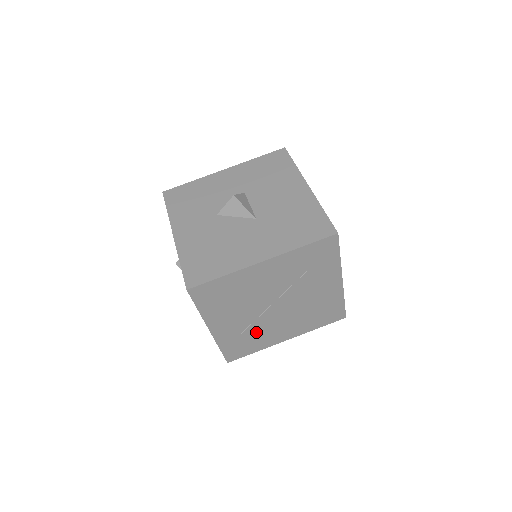
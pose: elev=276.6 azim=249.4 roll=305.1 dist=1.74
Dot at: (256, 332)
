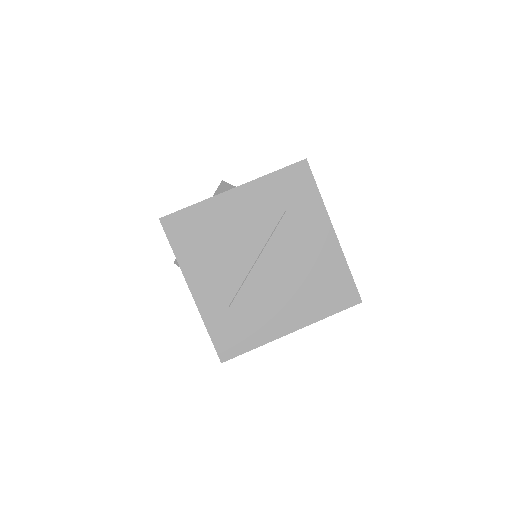
Dot at: (248, 307)
